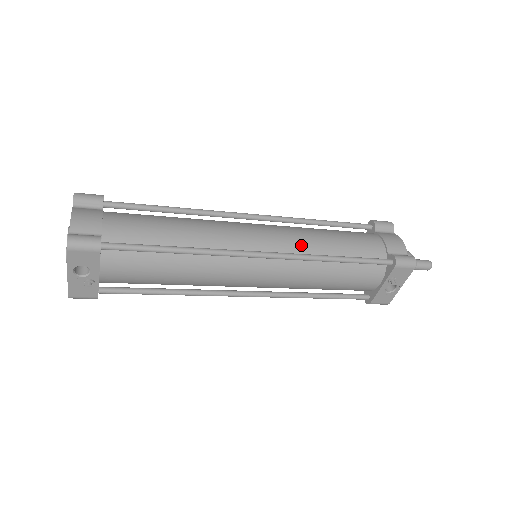
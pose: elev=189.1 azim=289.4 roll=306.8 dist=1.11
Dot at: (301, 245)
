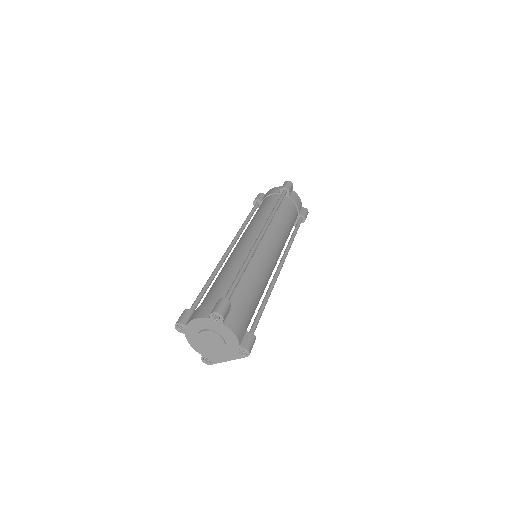
Dot at: (283, 243)
